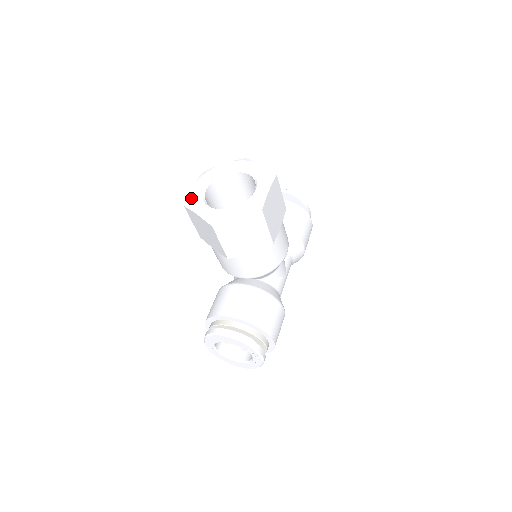
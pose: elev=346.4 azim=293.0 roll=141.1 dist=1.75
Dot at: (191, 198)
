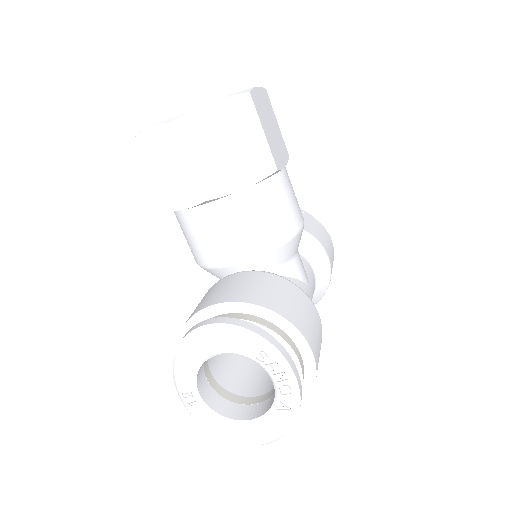
Dot at: occluded
